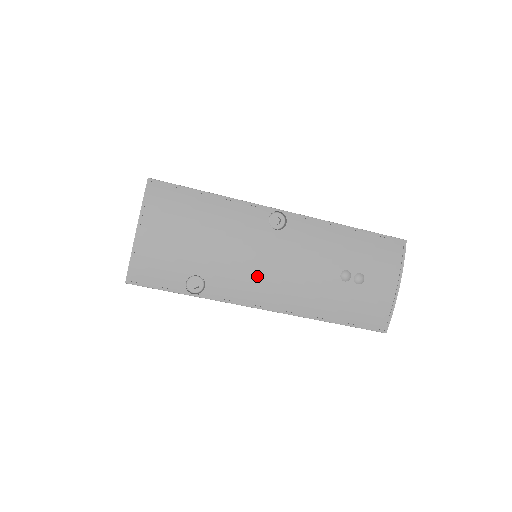
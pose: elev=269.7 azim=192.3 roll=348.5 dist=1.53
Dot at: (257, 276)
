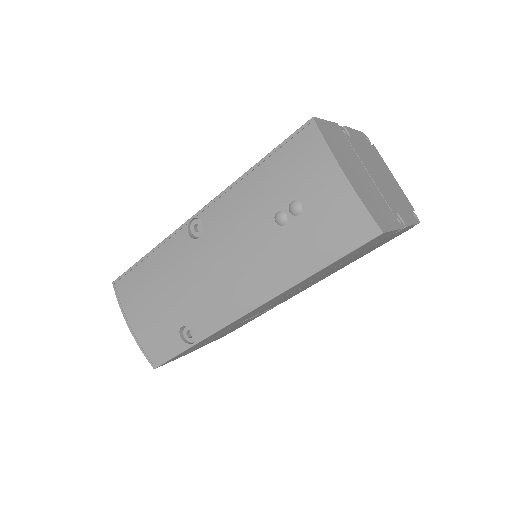
Dot at: (216, 290)
